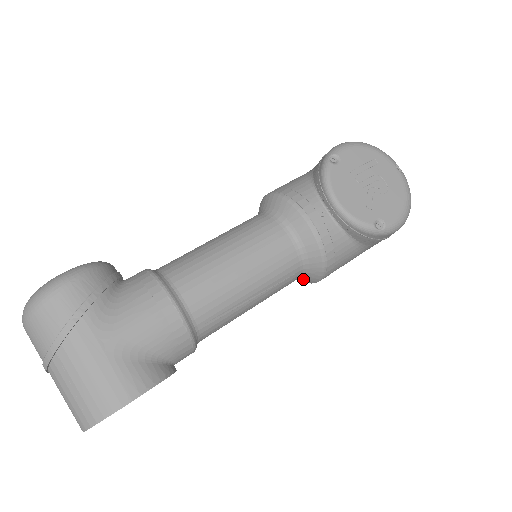
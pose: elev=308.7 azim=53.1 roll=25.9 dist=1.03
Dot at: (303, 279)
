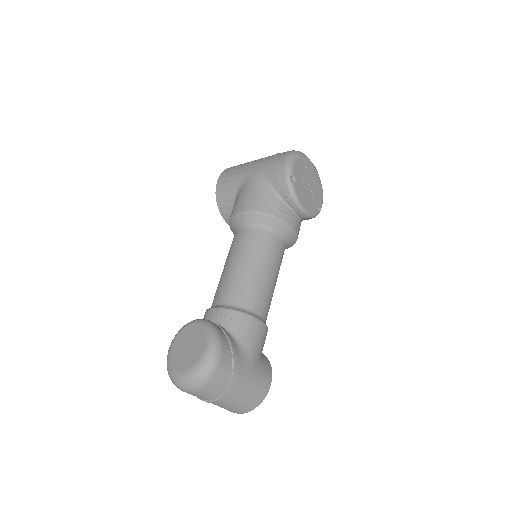
Dot at: occluded
